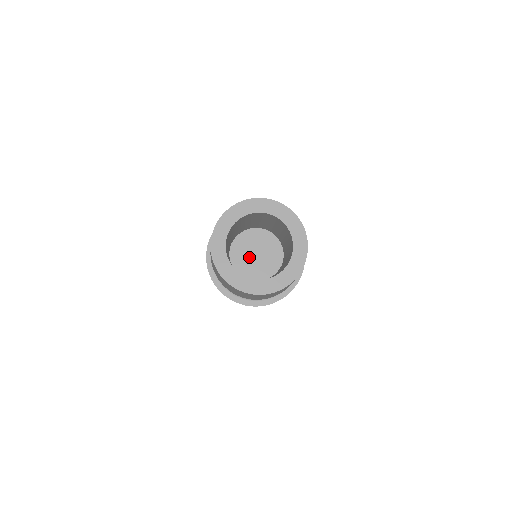
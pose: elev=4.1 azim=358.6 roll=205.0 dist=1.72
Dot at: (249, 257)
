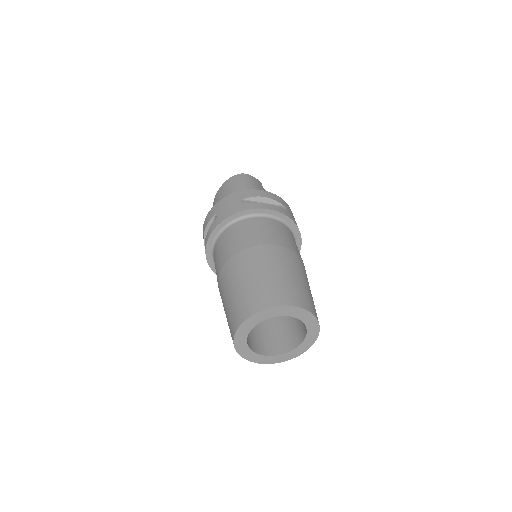
Dot at: occluded
